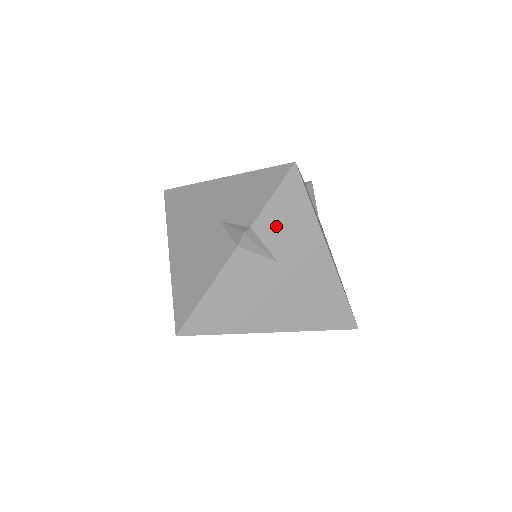
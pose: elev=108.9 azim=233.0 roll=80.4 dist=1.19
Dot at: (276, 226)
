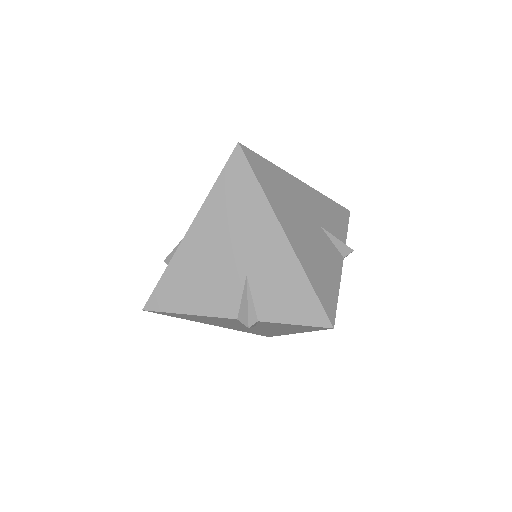
Dot at: (277, 325)
